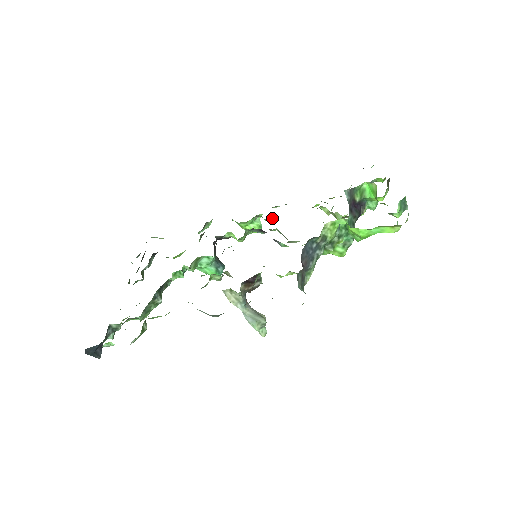
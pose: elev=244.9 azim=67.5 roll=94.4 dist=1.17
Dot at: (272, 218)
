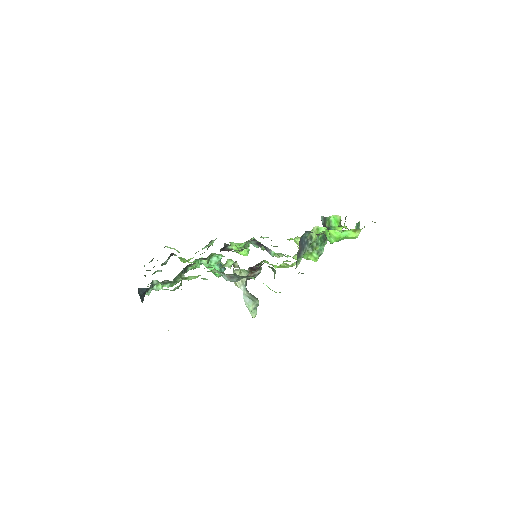
Dot at: occluded
